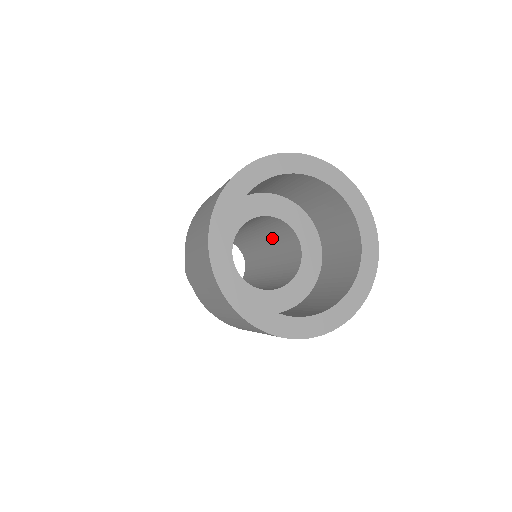
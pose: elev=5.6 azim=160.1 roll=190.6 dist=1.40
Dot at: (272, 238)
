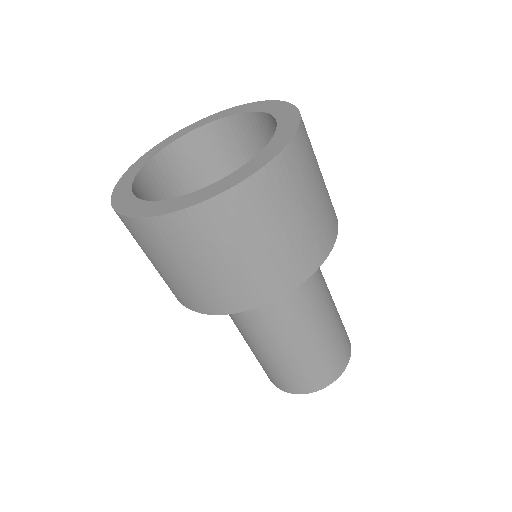
Dot at: occluded
